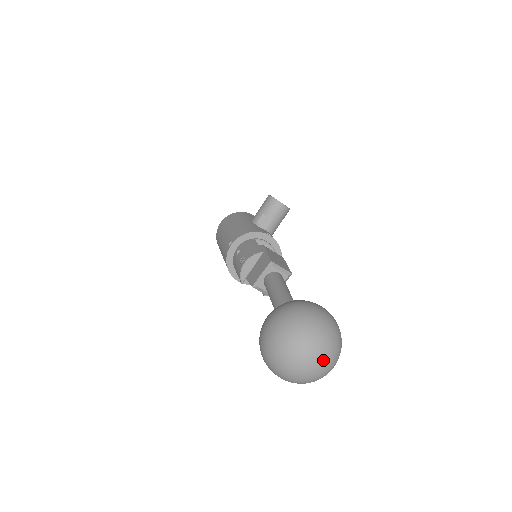
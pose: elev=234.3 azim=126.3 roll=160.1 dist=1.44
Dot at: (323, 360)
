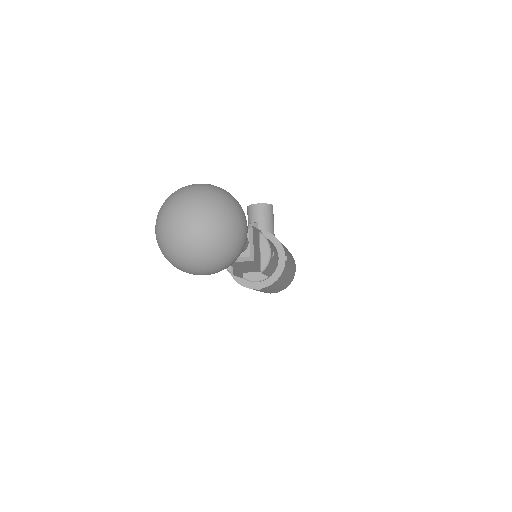
Dot at: (195, 212)
